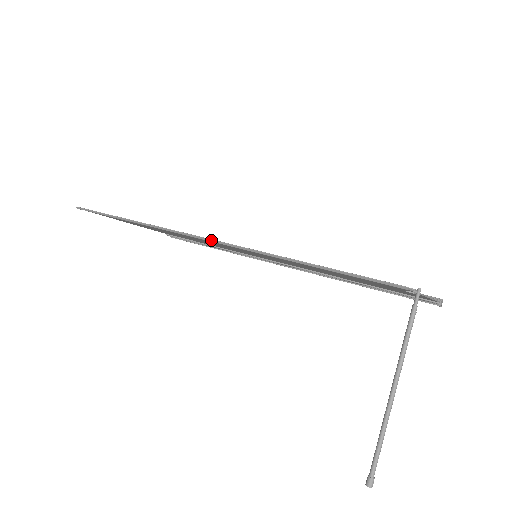
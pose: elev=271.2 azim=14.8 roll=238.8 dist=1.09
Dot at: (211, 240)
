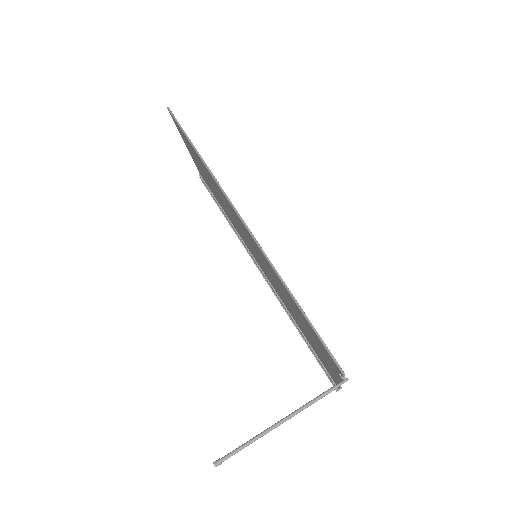
Dot at: (248, 229)
